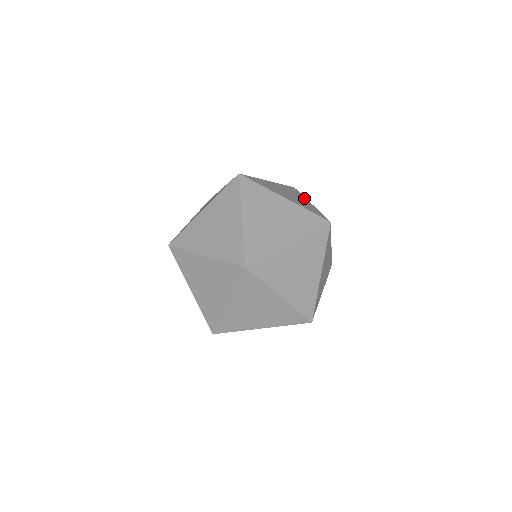
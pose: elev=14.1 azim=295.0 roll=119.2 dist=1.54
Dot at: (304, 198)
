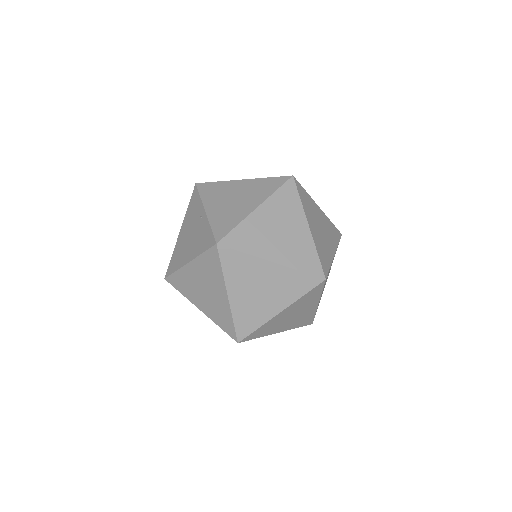
Dot at: (301, 216)
